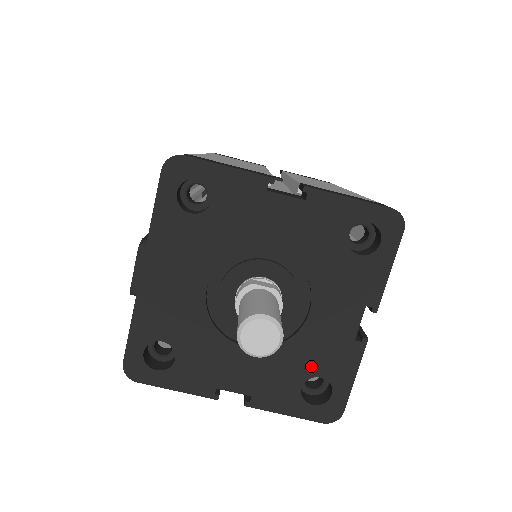
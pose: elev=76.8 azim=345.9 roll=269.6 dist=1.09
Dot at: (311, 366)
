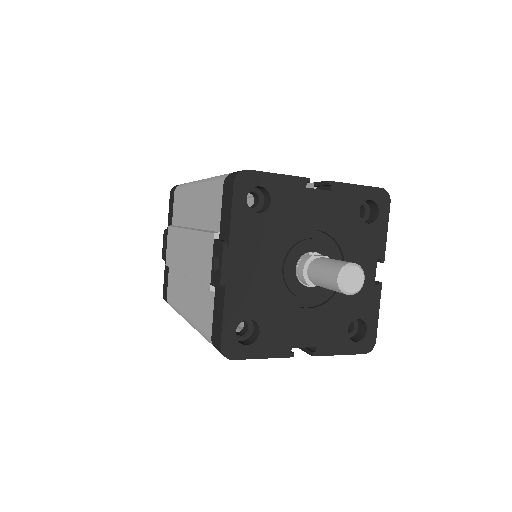
Dot at: (351, 312)
